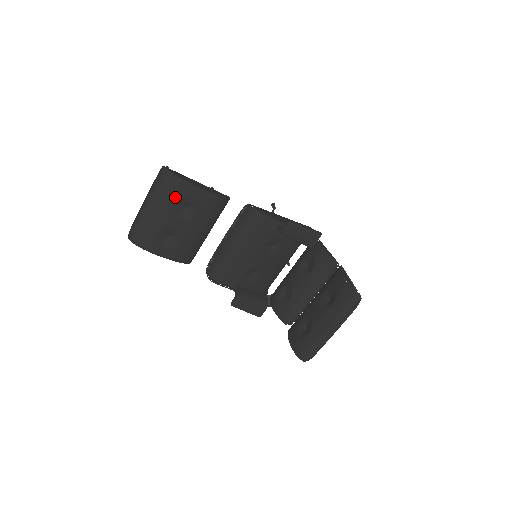
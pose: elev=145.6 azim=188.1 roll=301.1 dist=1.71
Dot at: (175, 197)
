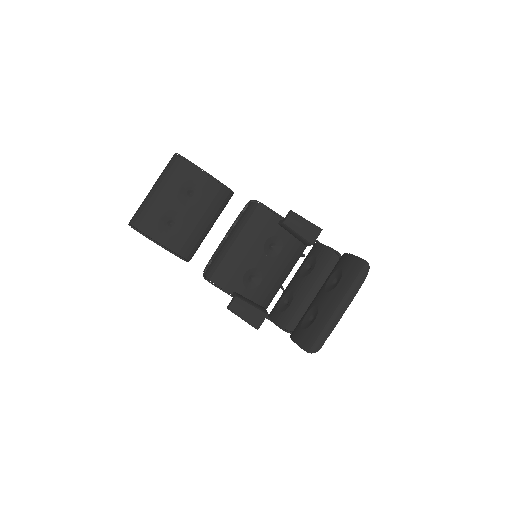
Dot at: (182, 180)
